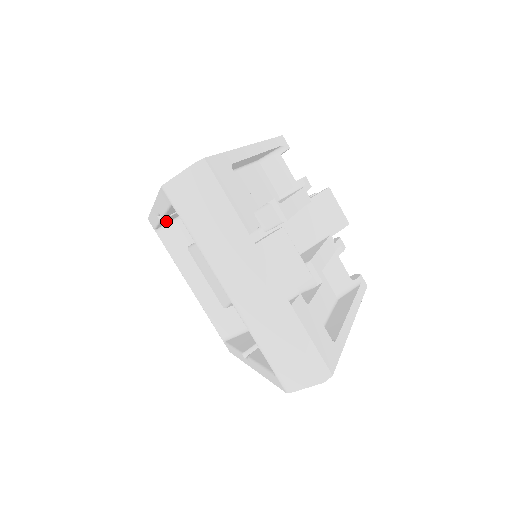
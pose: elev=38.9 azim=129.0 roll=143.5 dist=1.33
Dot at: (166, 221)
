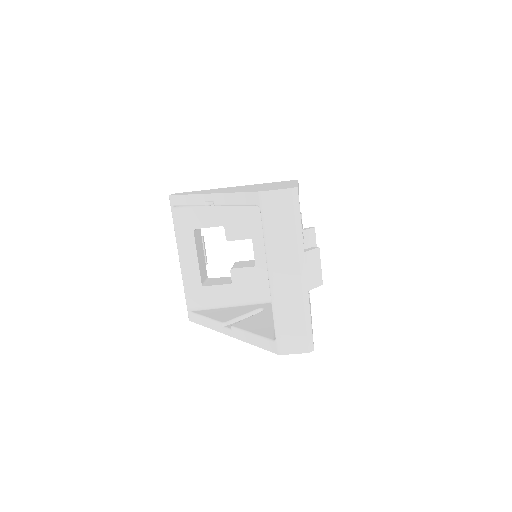
Dot at: occluded
